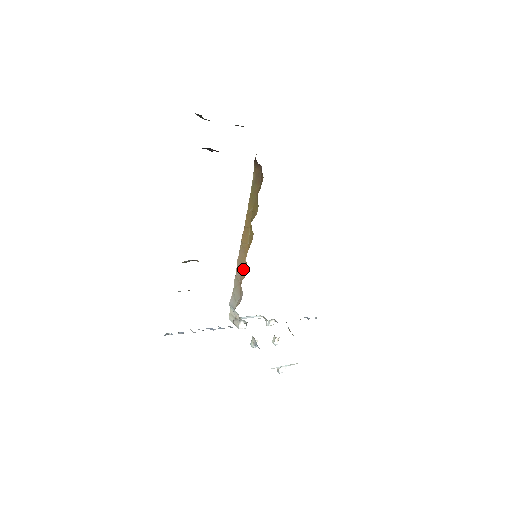
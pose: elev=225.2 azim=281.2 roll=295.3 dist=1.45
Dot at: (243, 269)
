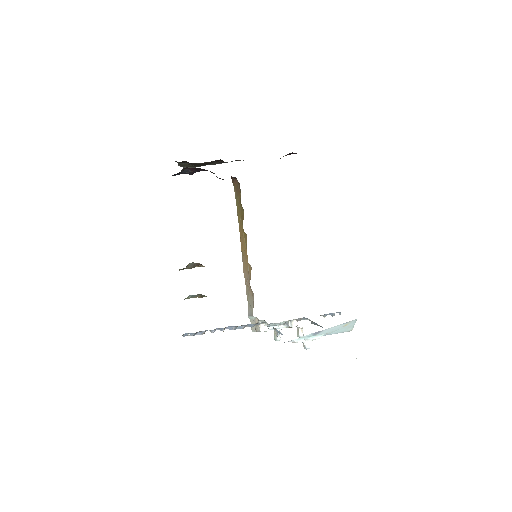
Dot at: (248, 273)
